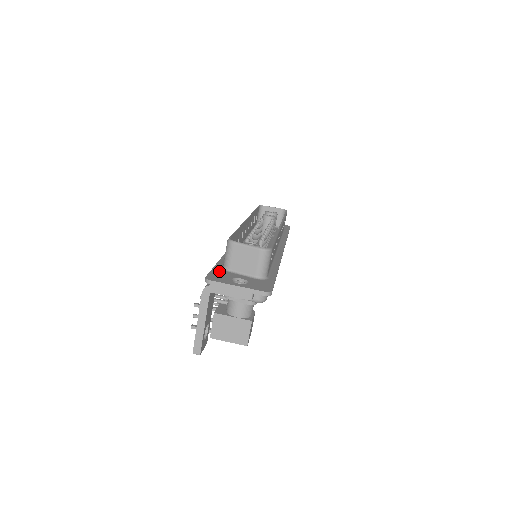
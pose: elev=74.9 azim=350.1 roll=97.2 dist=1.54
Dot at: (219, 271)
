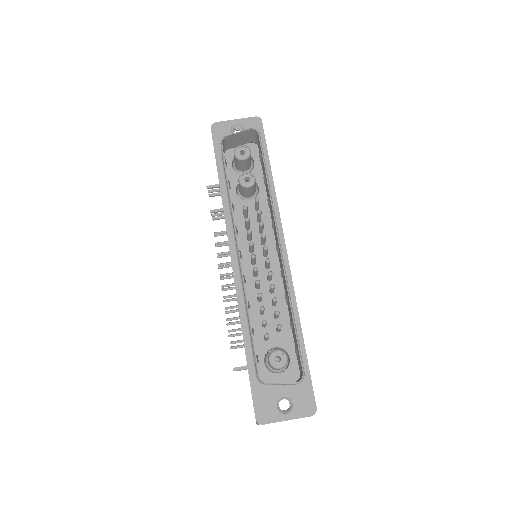
Dot at: (259, 393)
